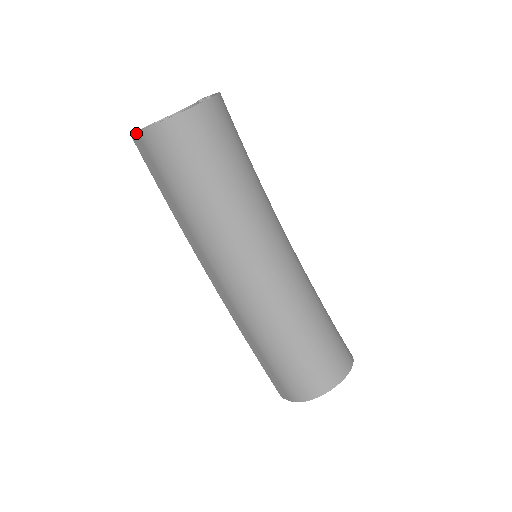
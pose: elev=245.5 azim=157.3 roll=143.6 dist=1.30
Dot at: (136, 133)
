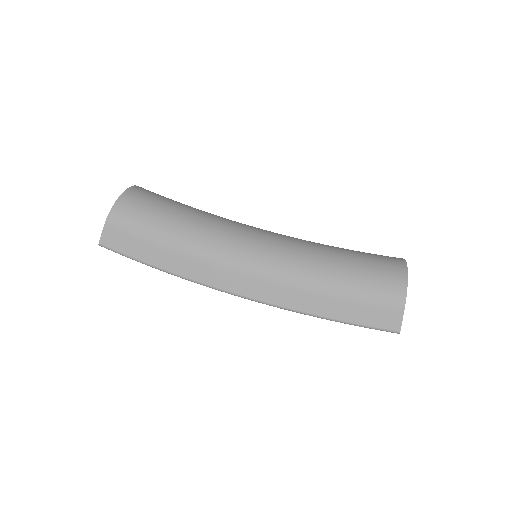
Dot at: (104, 230)
